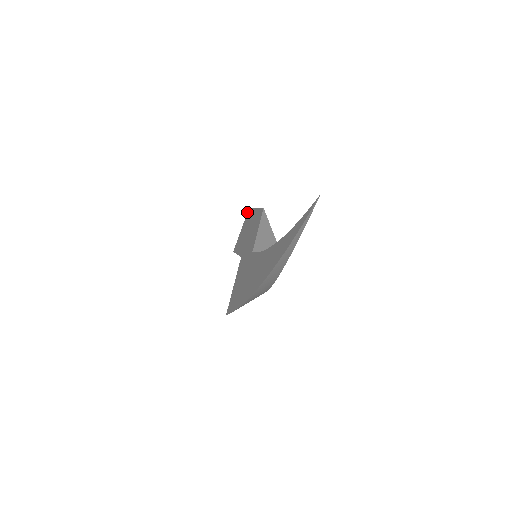
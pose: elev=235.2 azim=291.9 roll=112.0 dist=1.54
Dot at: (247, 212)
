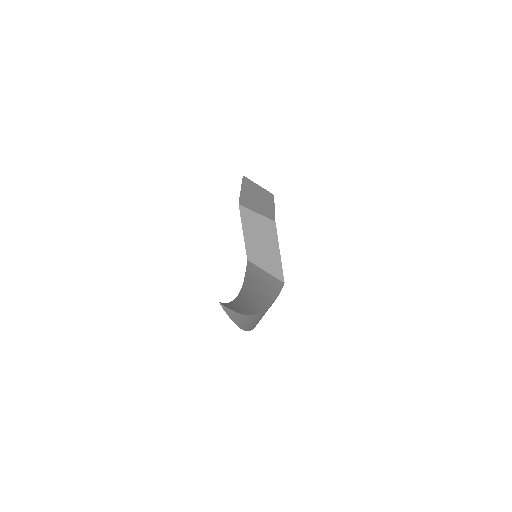
Dot at: occluded
